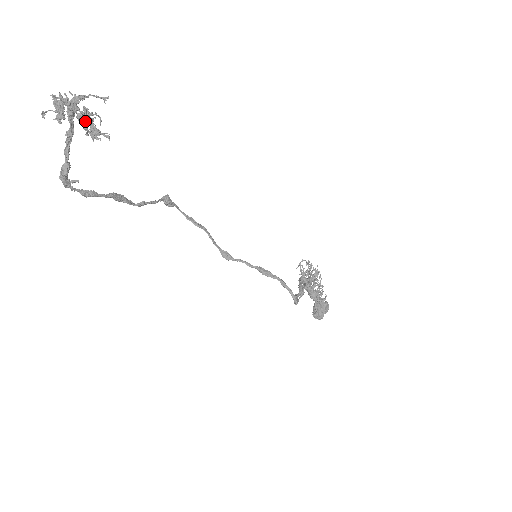
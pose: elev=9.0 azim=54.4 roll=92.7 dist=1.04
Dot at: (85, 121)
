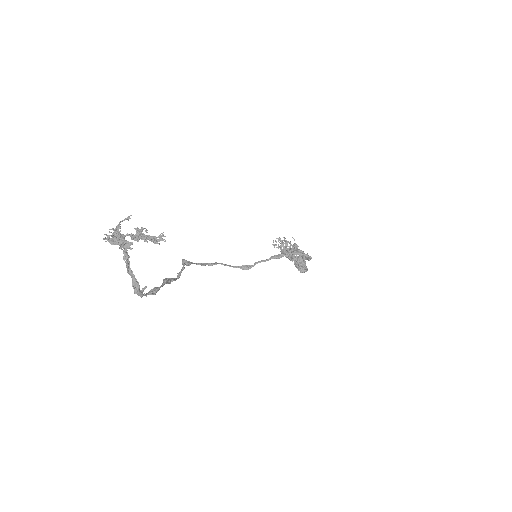
Dot at: (143, 236)
